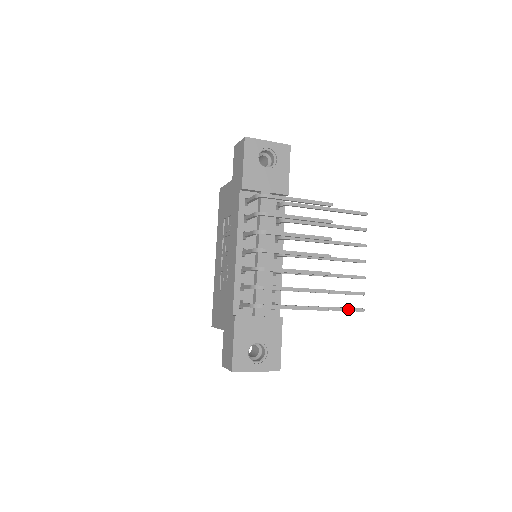
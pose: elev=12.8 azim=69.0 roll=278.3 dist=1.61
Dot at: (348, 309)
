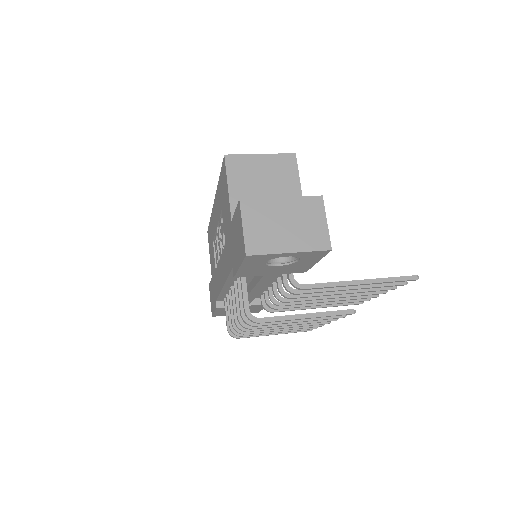
Dot at: occluded
